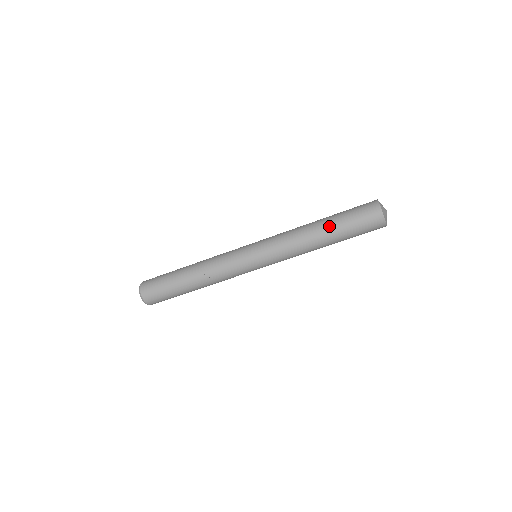
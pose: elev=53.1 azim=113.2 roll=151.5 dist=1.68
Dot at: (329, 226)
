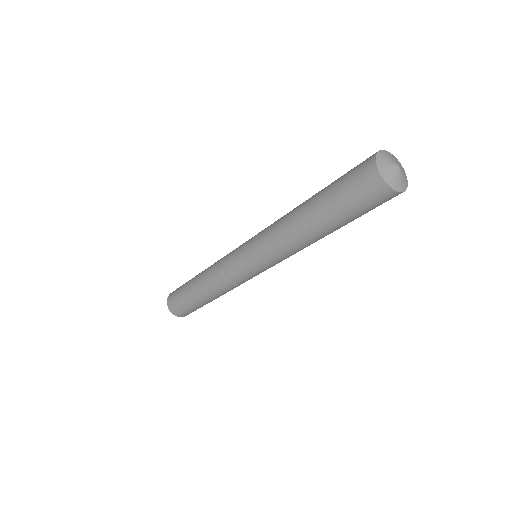
Dot at: (325, 226)
